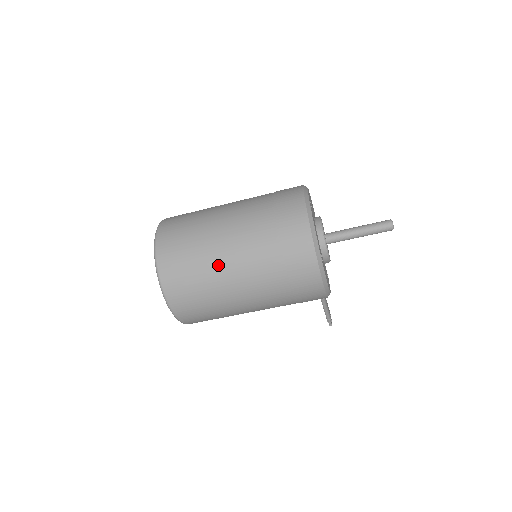
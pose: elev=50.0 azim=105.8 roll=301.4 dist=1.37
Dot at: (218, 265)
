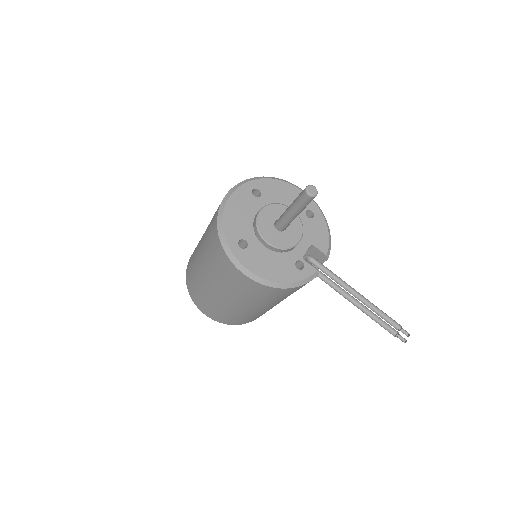
Dot at: (196, 264)
